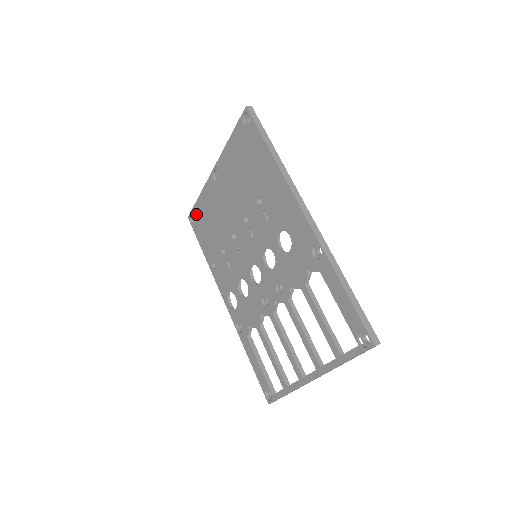
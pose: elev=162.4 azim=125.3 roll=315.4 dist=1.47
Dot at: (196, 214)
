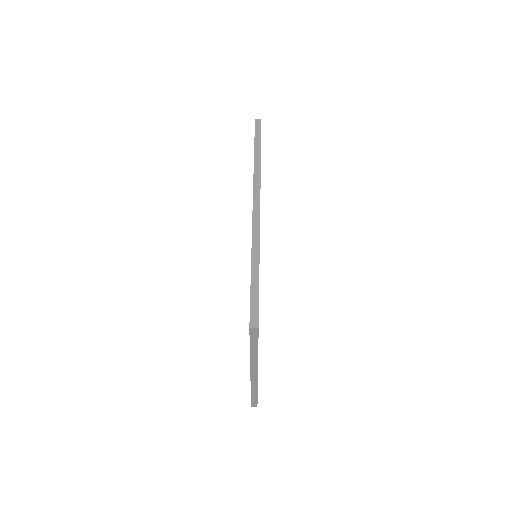
Dot at: occluded
